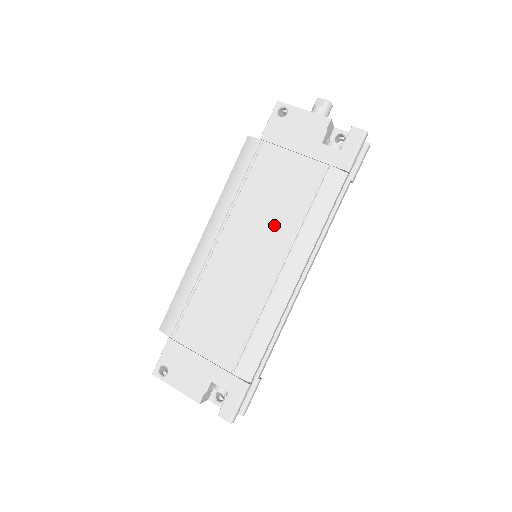
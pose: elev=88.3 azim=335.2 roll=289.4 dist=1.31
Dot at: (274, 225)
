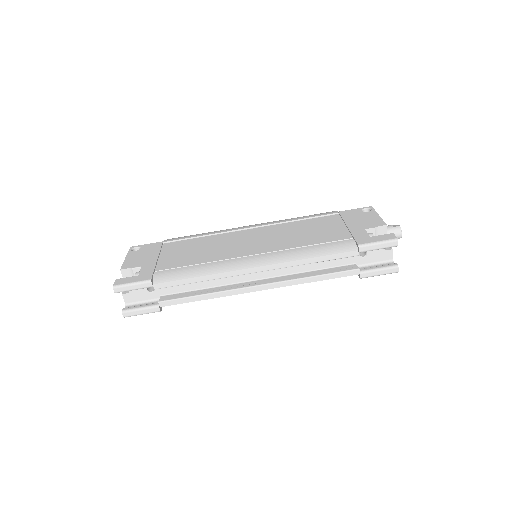
Dot at: (284, 240)
